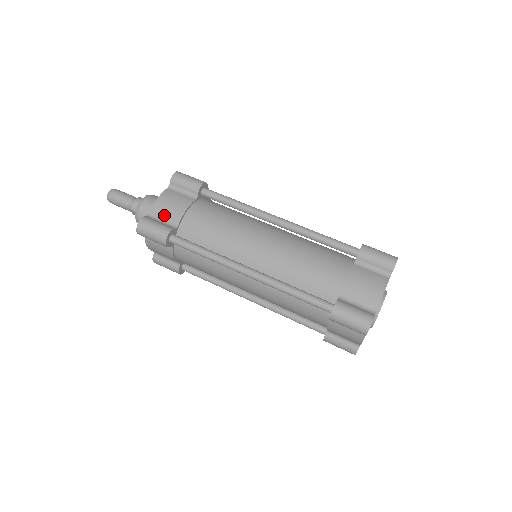
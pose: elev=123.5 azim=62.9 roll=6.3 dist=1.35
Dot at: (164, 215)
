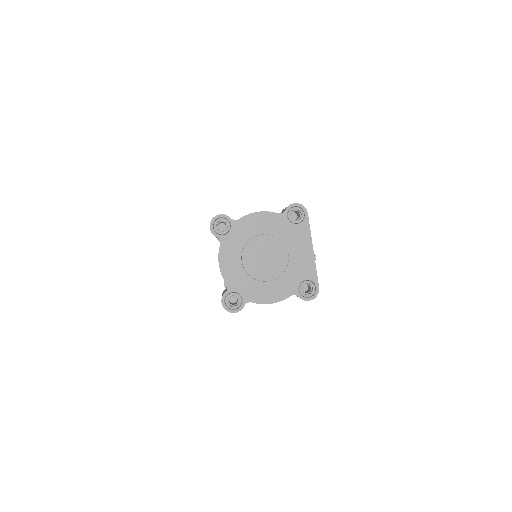
Dot at: occluded
